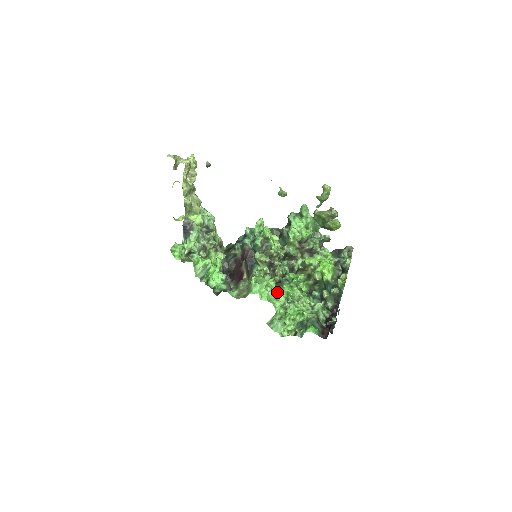
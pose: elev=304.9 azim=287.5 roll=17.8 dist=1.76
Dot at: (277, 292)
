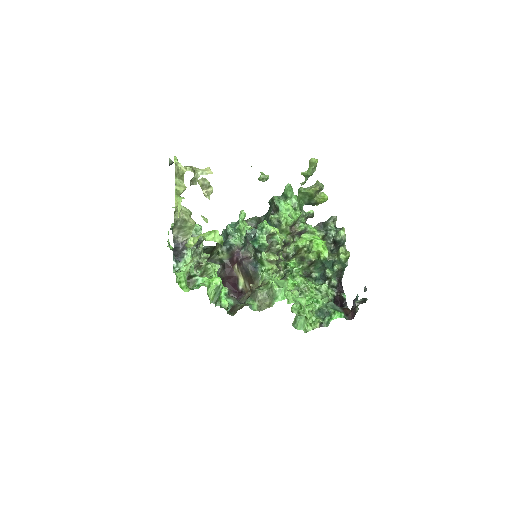
Dot at: occluded
